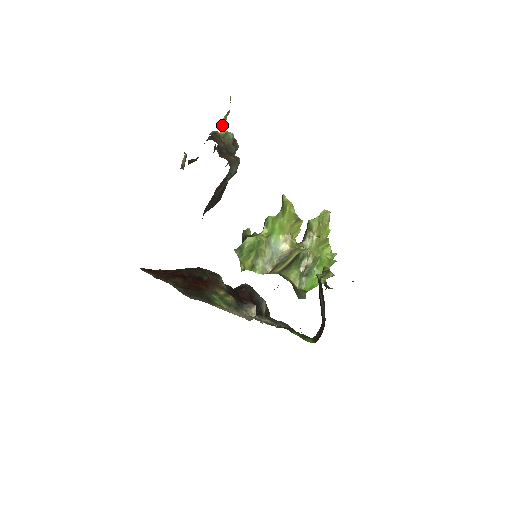
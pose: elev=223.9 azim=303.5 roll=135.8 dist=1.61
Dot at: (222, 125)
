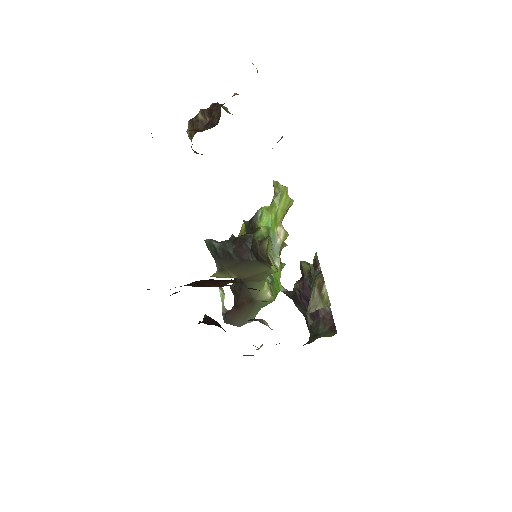
Dot at: occluded
